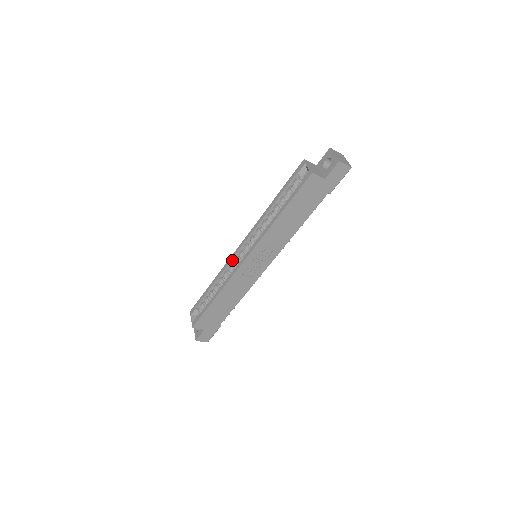
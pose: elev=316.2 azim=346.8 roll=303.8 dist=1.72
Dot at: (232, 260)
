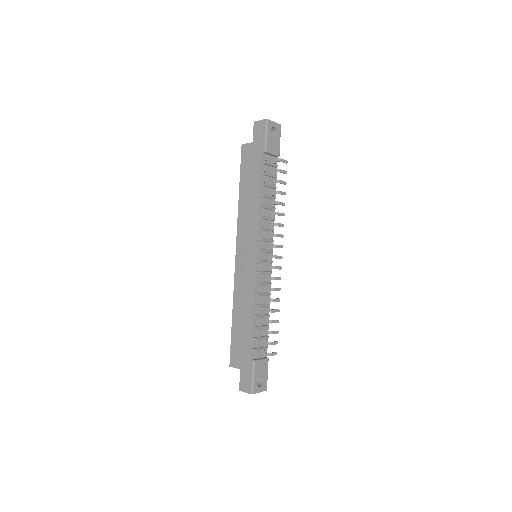
Dot at: occluded
